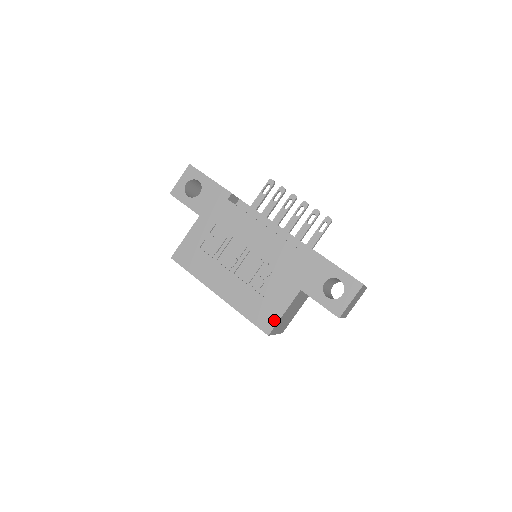
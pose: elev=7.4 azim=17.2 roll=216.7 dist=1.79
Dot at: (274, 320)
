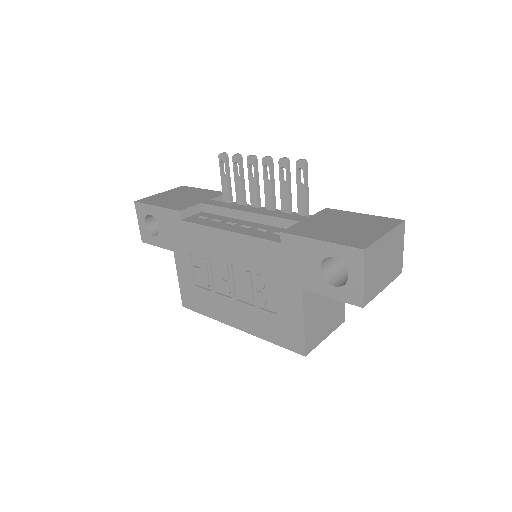
Dot at: (299, 337)
